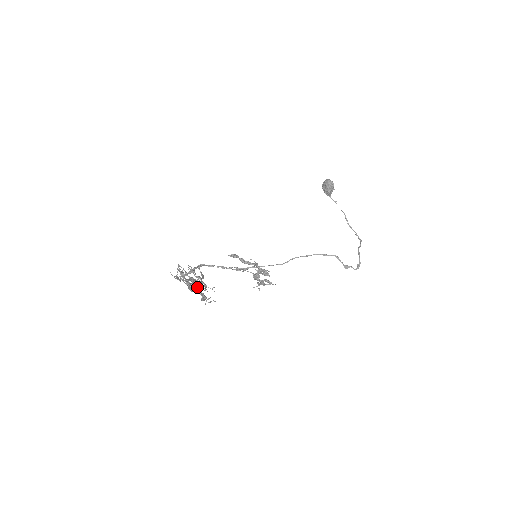
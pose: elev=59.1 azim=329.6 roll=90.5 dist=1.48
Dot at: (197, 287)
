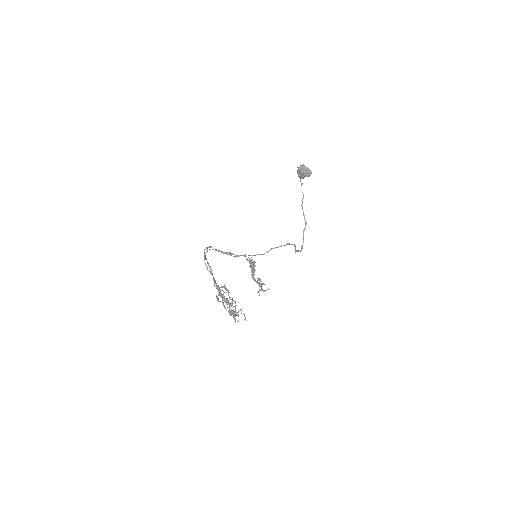
Dot at: (236, 313)
